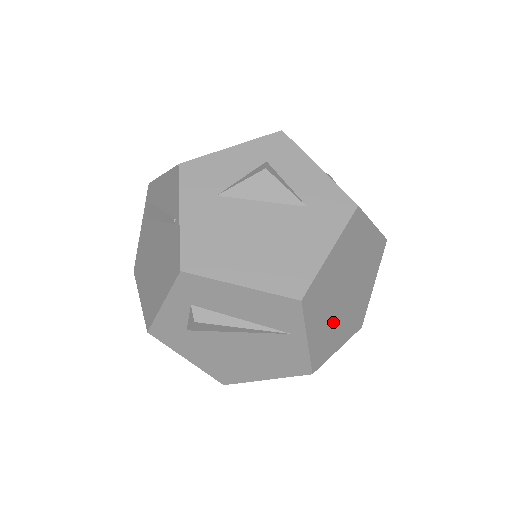
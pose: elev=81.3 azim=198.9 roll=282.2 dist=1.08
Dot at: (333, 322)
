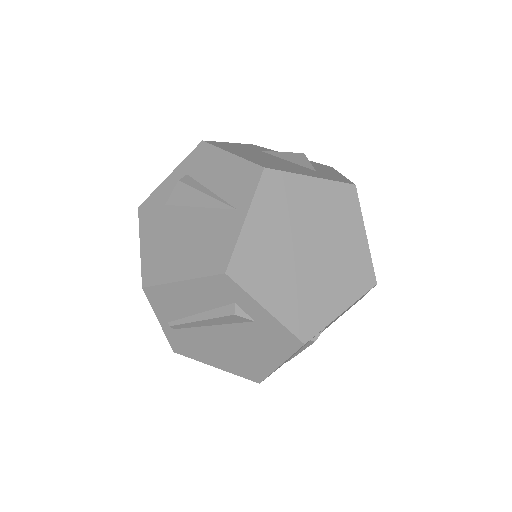
Dot at: (278, 257)
